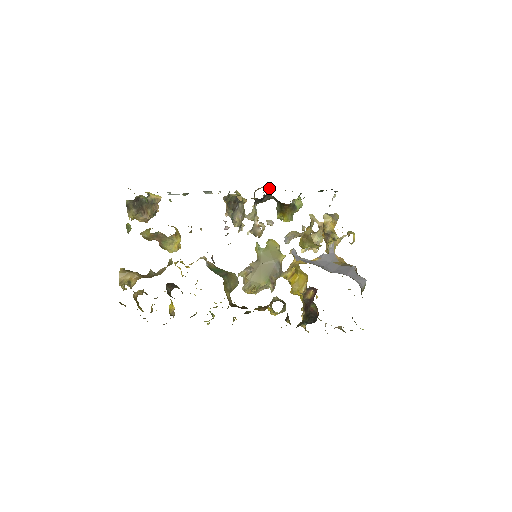
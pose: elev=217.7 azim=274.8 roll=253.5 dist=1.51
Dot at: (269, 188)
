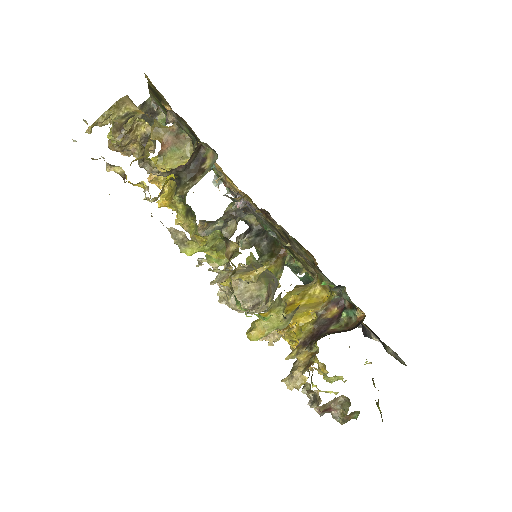
Dot at: occluded
